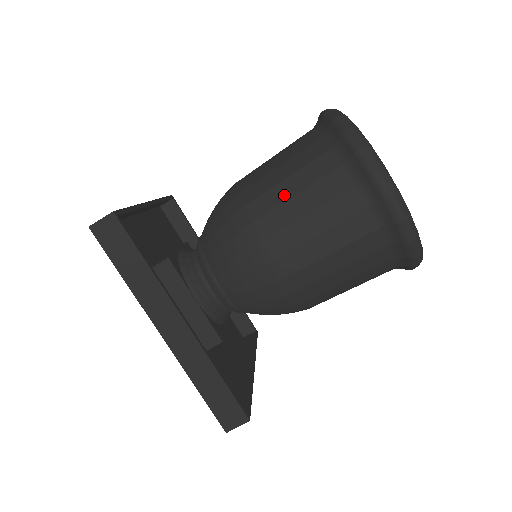
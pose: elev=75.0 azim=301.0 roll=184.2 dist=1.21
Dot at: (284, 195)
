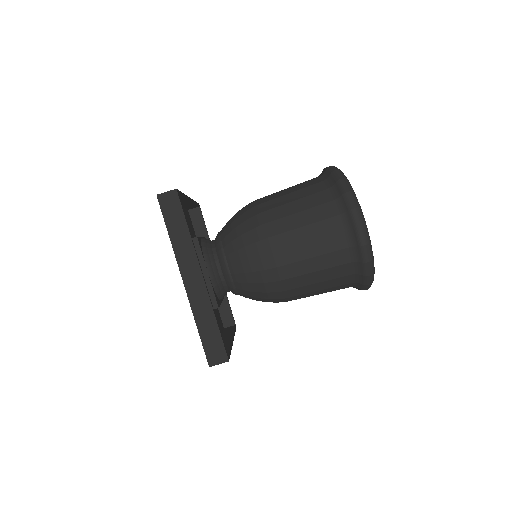
Dot at: (290, 211)
